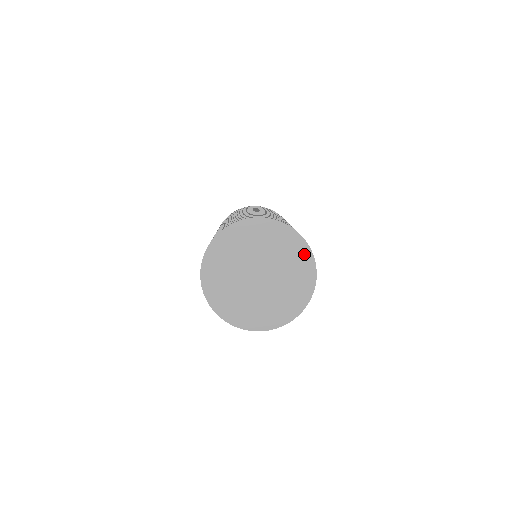
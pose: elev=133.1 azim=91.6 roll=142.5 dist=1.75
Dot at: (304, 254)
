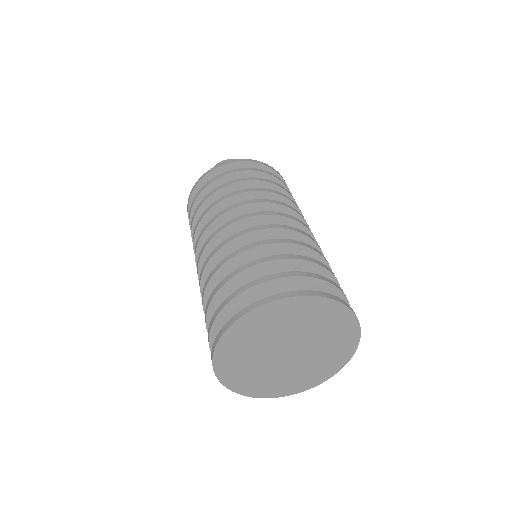
Dot at: (342, 316)
